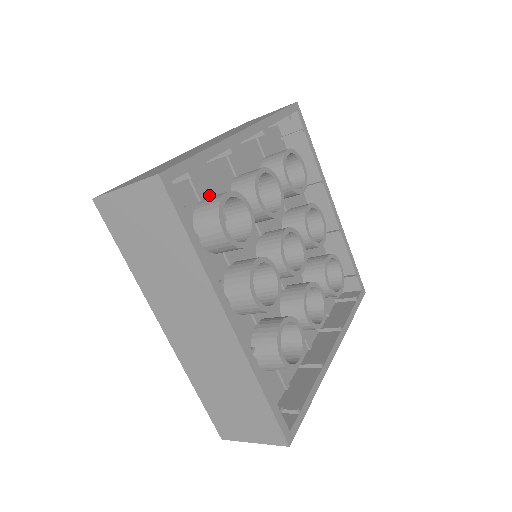
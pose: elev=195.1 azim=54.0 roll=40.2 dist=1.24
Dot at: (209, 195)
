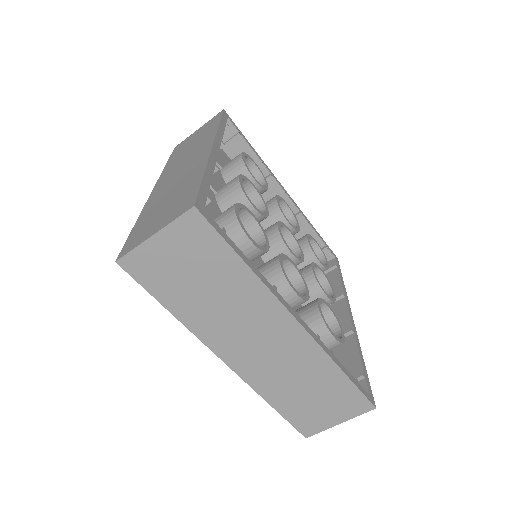
Dot at: occluded
